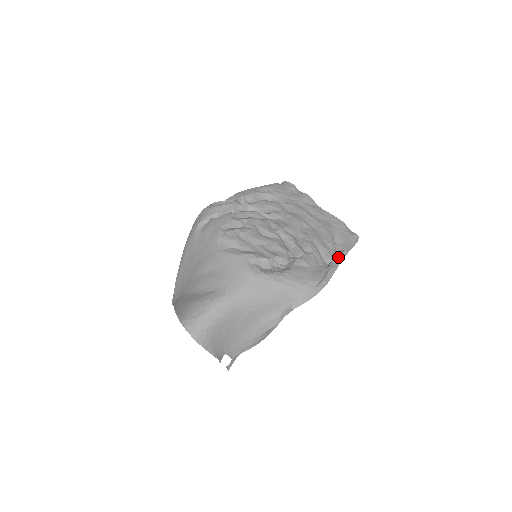
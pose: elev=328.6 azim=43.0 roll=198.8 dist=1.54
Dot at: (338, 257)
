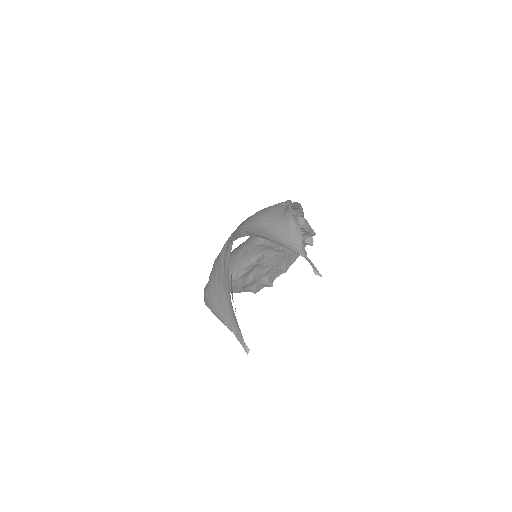
Dot at: (302, 221)
